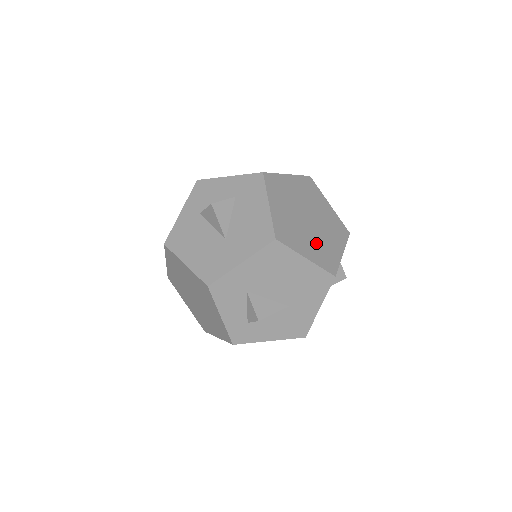
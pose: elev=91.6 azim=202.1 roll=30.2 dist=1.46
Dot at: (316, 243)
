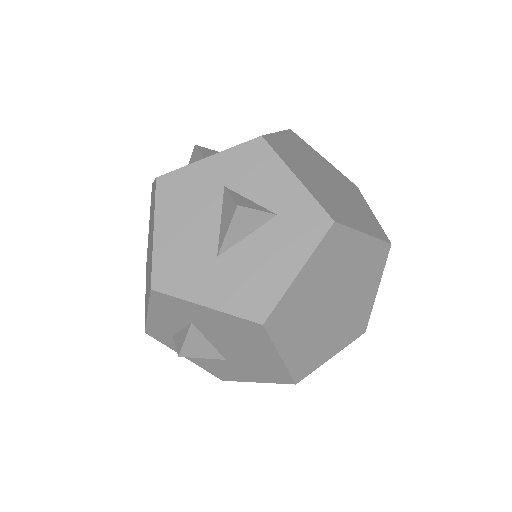
Dot at: (312, 338)
